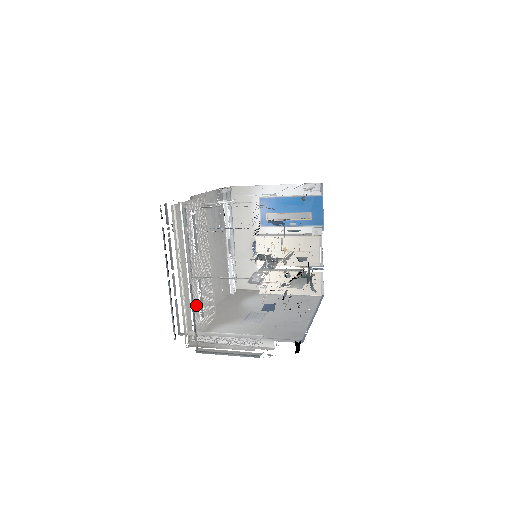
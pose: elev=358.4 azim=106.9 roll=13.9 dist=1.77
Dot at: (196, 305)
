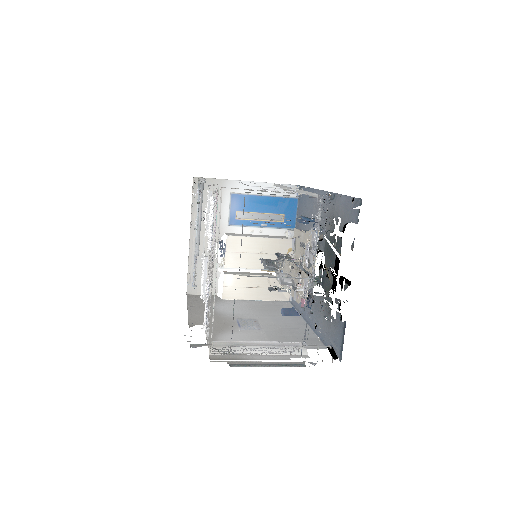
Dot at: (209, 310)
